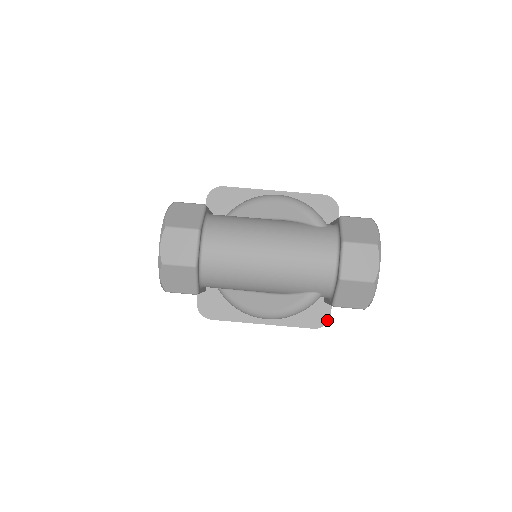
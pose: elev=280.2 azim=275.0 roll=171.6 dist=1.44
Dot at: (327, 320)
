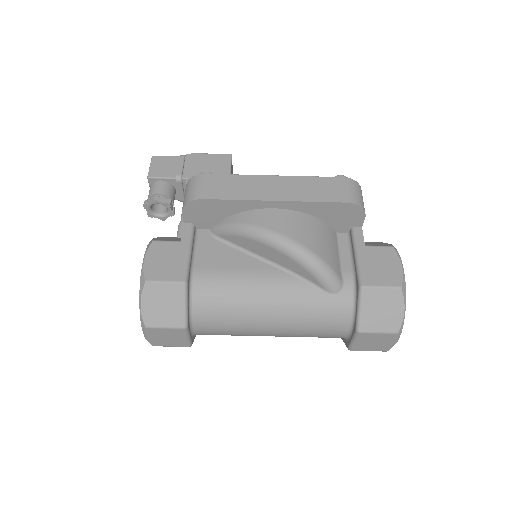
Dot at: occluded
